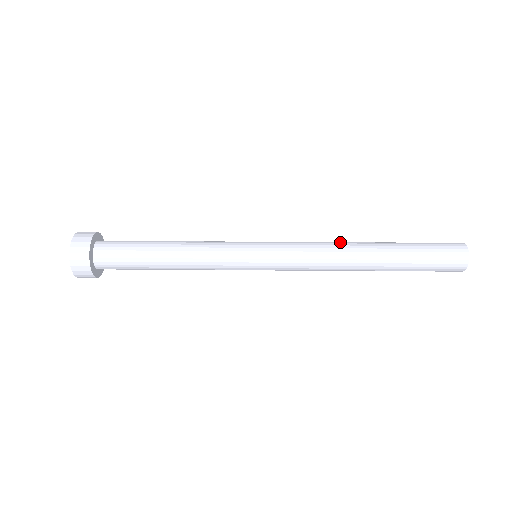
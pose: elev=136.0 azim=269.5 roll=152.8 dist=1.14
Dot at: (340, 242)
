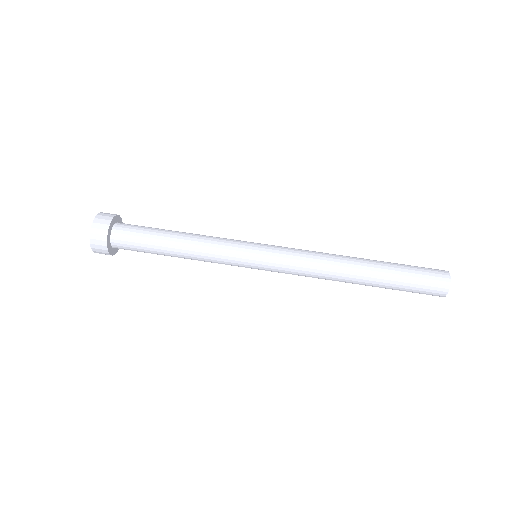
Dot at: (333, 254)
